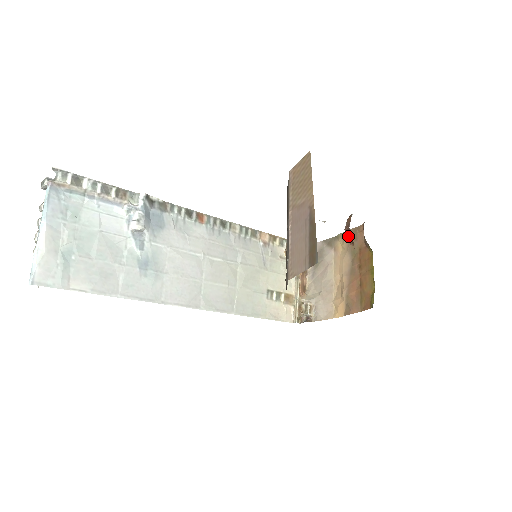
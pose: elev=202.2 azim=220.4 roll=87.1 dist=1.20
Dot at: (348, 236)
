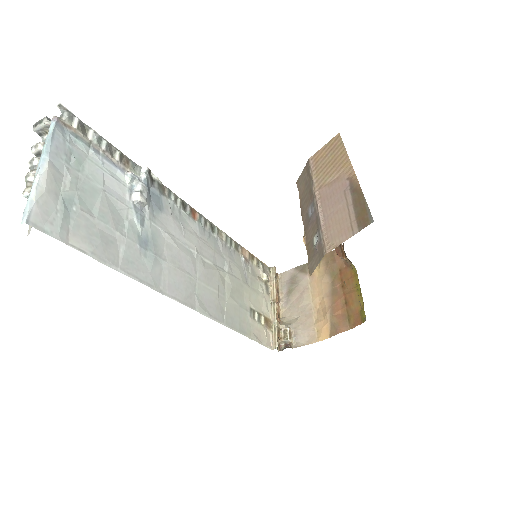
Dot at: (337, 249)
